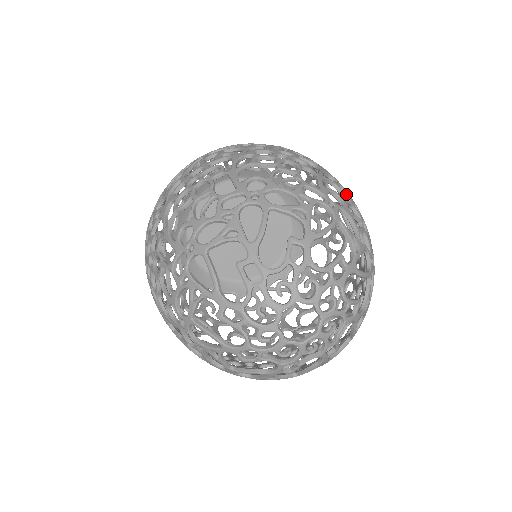
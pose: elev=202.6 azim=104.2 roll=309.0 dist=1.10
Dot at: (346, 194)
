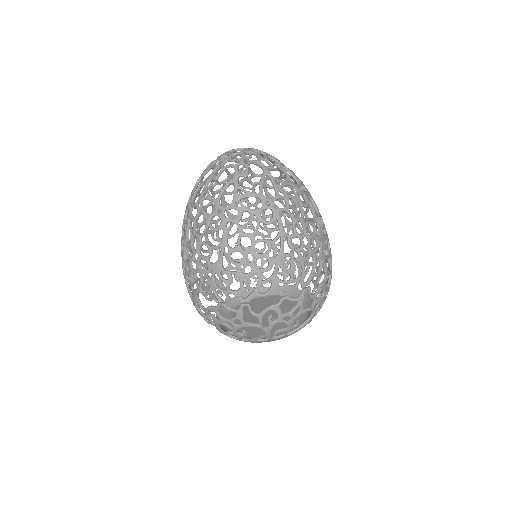
Dot at: occluded
